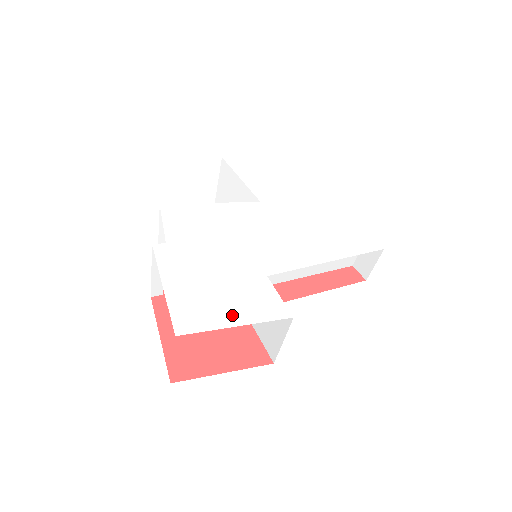
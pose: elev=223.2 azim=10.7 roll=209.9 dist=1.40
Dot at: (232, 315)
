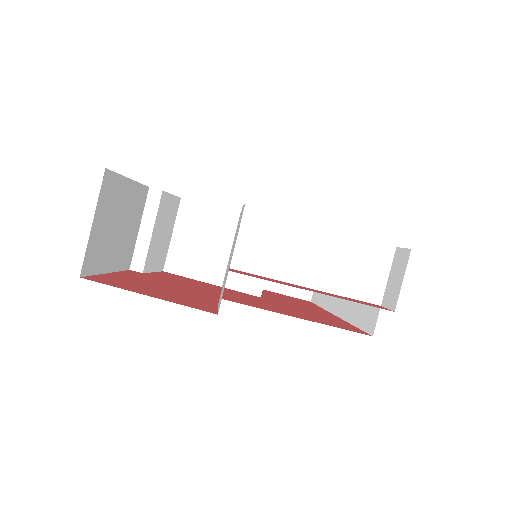
Dot at: occluded
